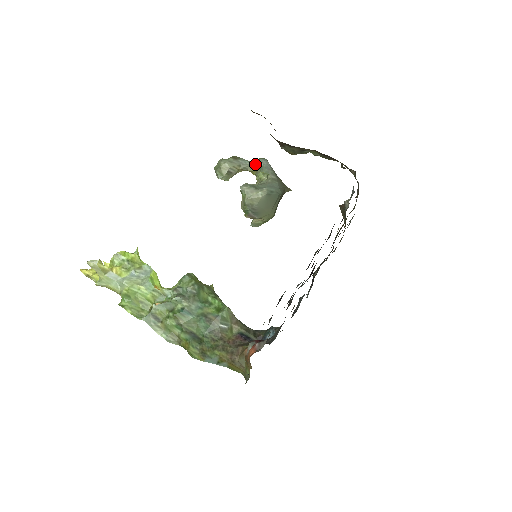
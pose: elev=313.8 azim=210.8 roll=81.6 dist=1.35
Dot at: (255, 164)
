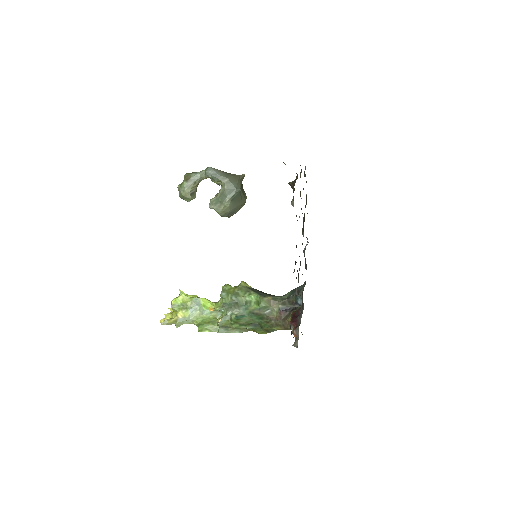
Dot at: (204, 173)
